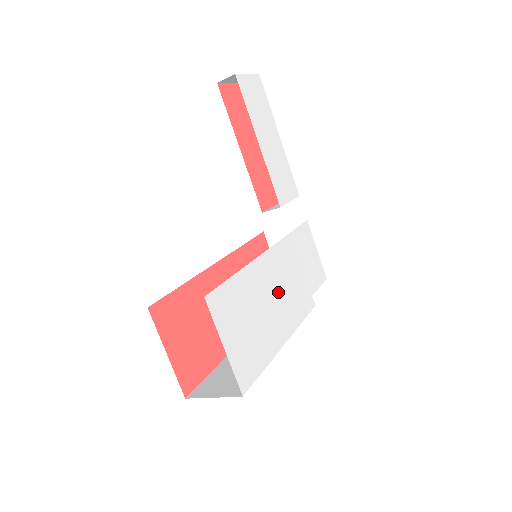
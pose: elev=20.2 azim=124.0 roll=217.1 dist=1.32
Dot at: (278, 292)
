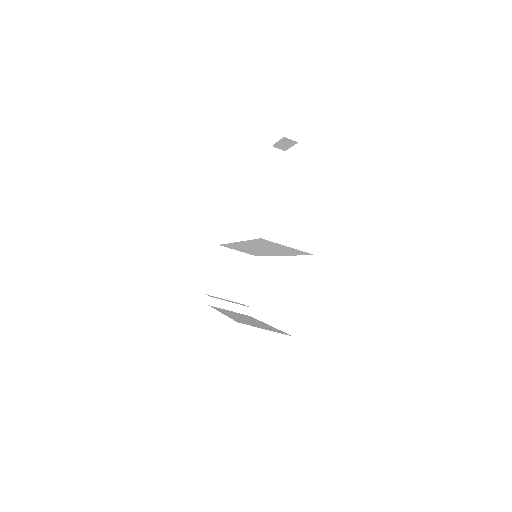
Dot at: occluded
